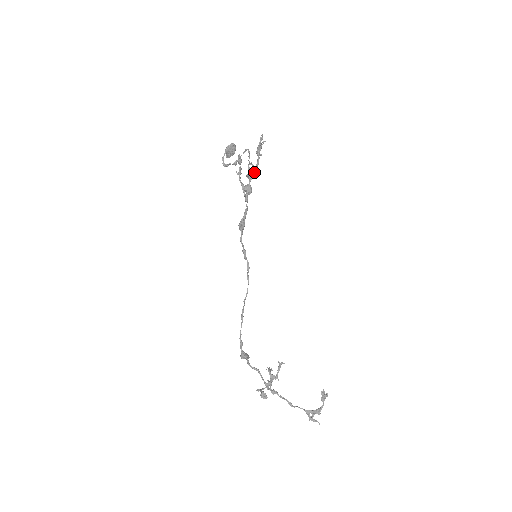
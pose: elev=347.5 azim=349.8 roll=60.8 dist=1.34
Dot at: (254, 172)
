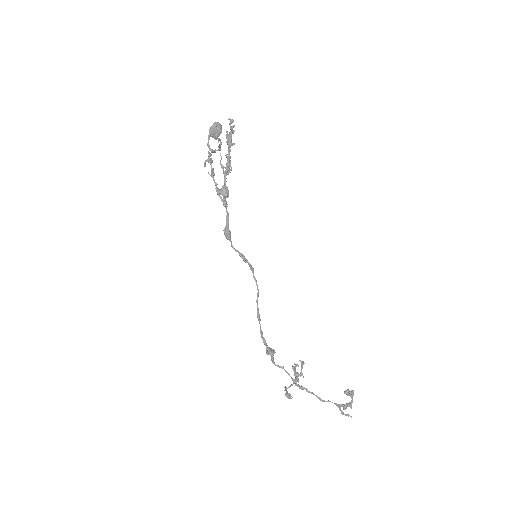
Dot at: (226, 171)
